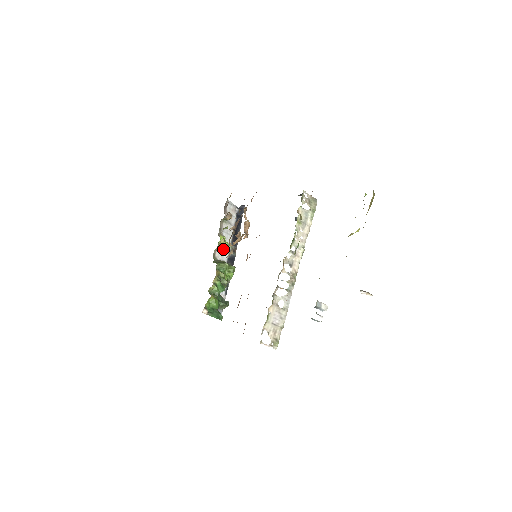
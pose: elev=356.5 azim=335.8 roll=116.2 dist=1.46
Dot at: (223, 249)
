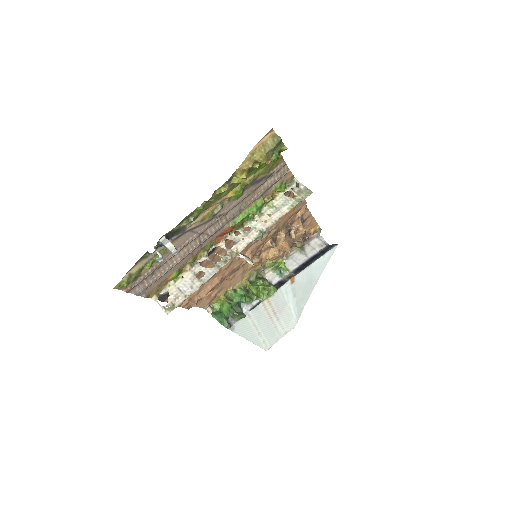
Dot at: (278, 272)
